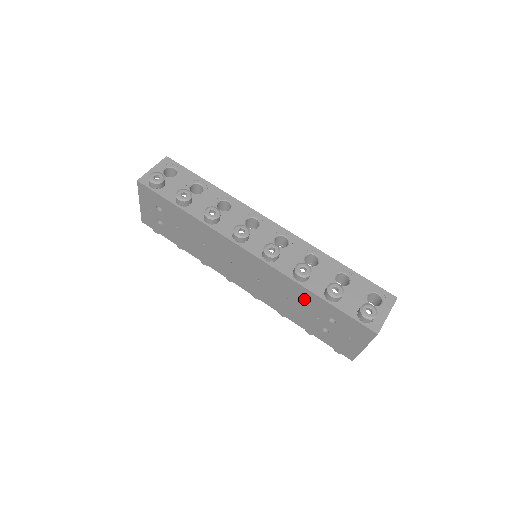
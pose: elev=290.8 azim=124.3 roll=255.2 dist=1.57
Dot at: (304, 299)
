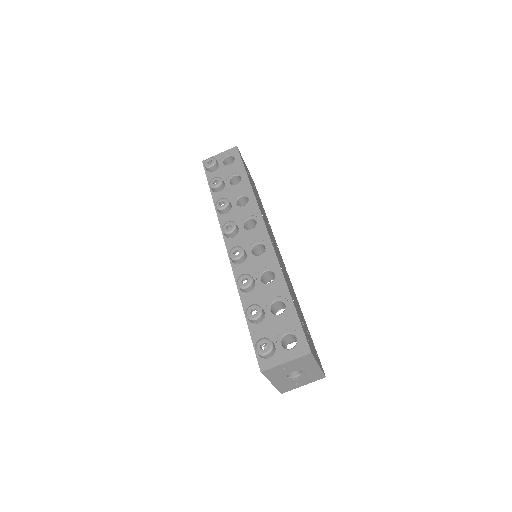
Dot at: occluded
